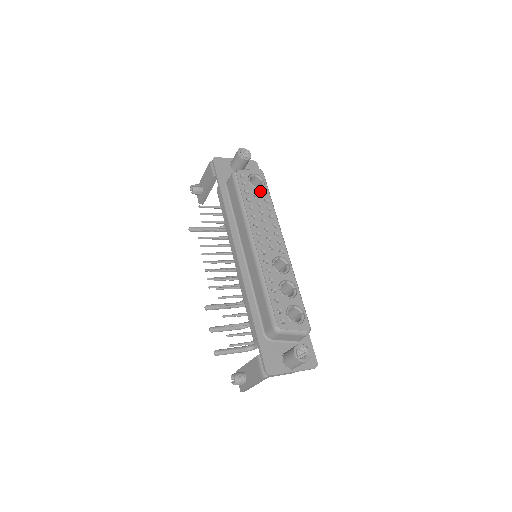
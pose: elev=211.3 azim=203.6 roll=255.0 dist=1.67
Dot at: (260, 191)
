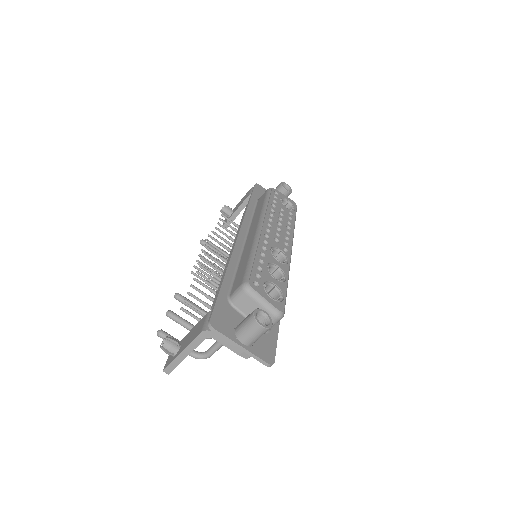
Dot at: (287, 210)
